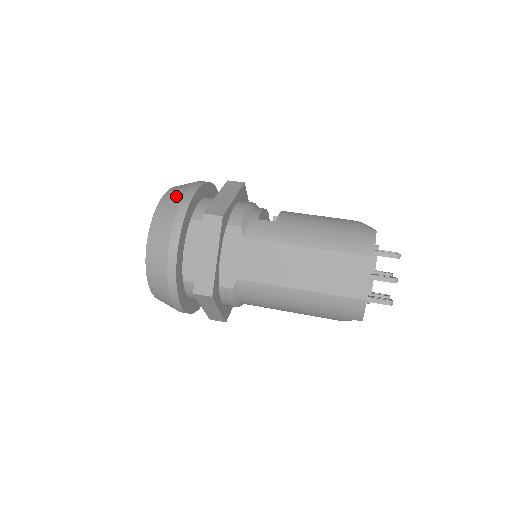
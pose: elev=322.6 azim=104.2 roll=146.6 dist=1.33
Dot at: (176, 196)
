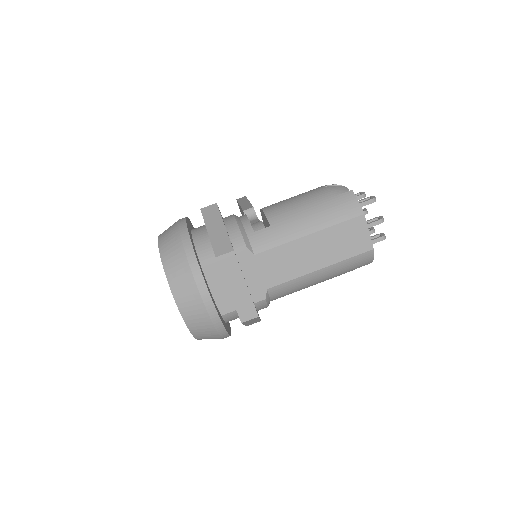
Dot at: (176, 253)
